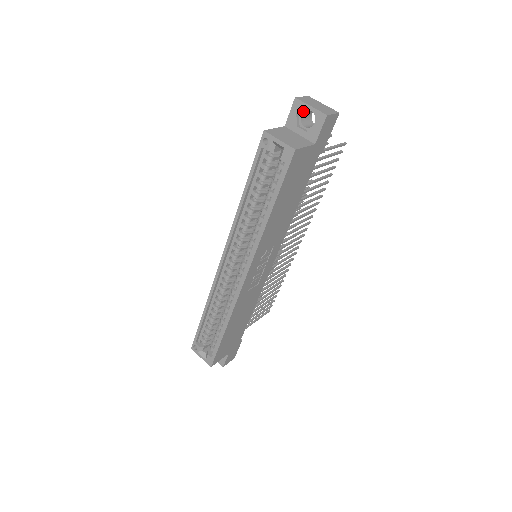
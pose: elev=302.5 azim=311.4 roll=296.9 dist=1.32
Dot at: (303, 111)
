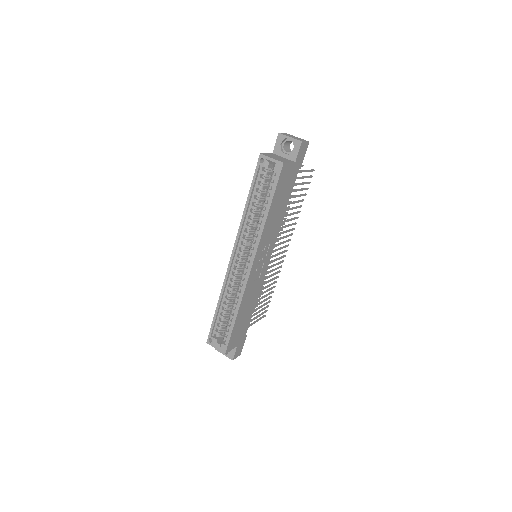
Dot at: (285, 141)
